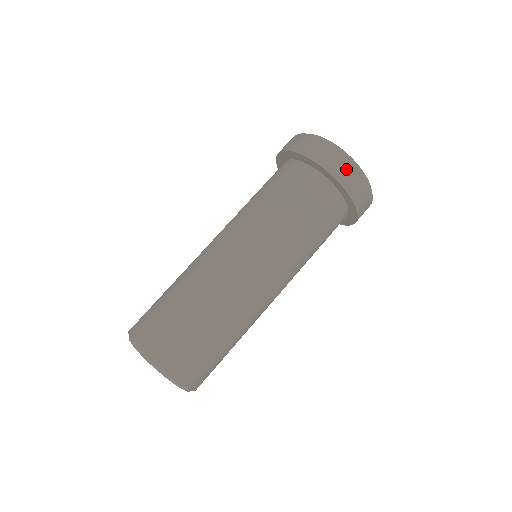
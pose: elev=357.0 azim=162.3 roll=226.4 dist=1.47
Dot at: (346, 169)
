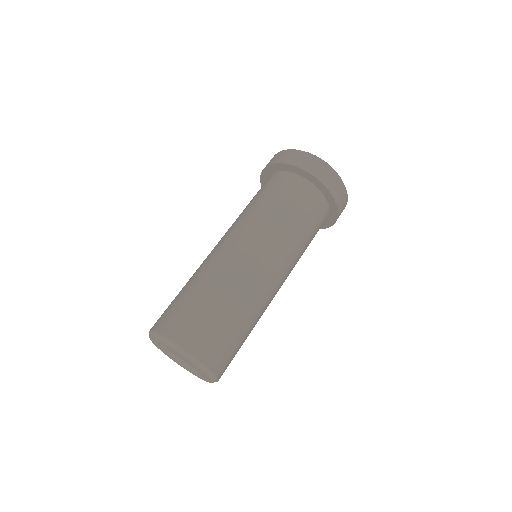
Dot at: (287, 155)
